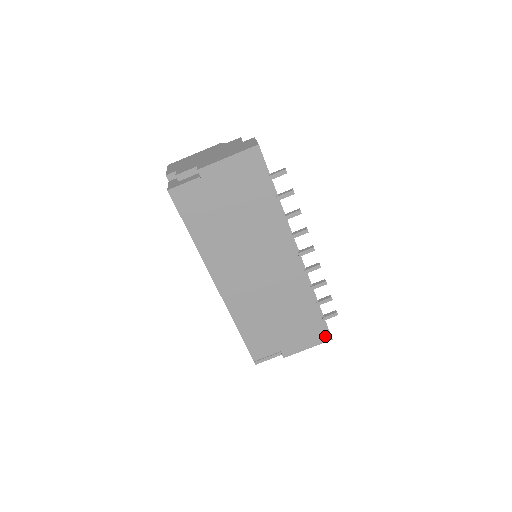
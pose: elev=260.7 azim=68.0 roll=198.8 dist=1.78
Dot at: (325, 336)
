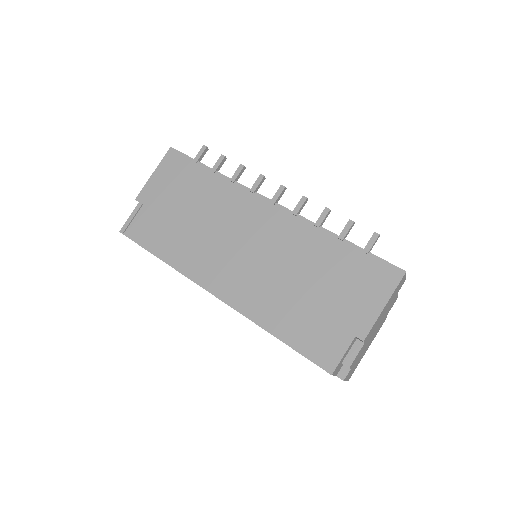
Dot at: (391, 274)
